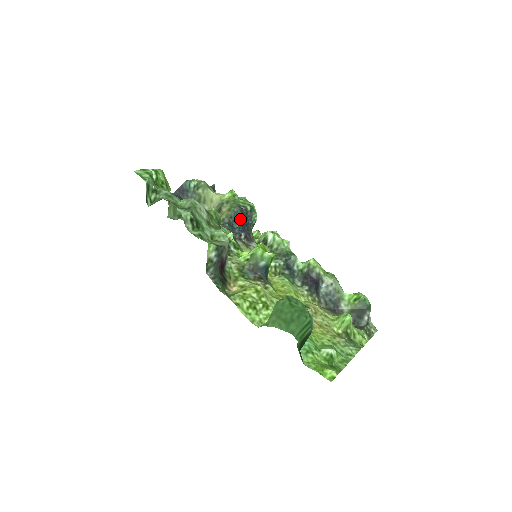
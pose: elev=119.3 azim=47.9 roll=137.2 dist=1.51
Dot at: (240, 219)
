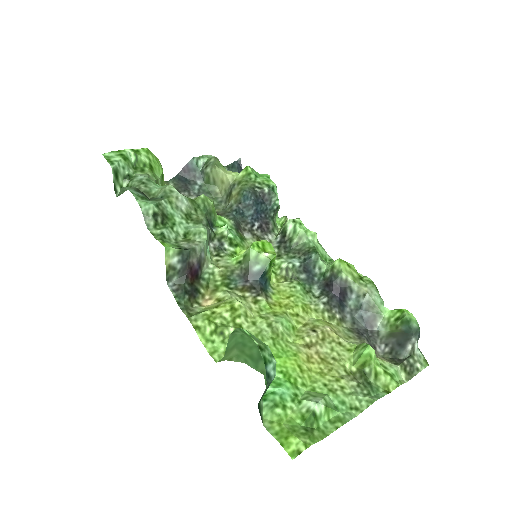
Dot at: (253, 204)
